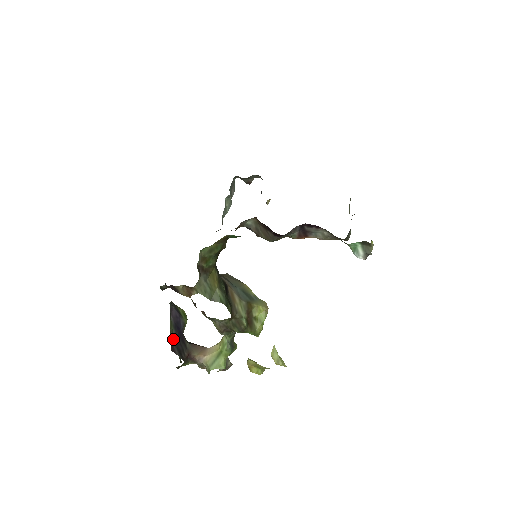
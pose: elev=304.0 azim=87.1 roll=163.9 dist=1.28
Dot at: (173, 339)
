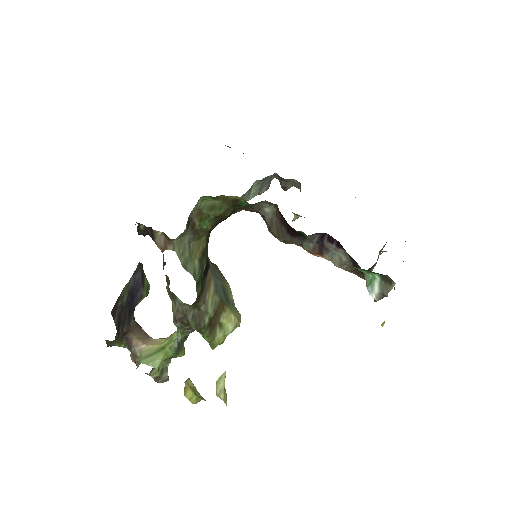
Dot at: (120, 302)
